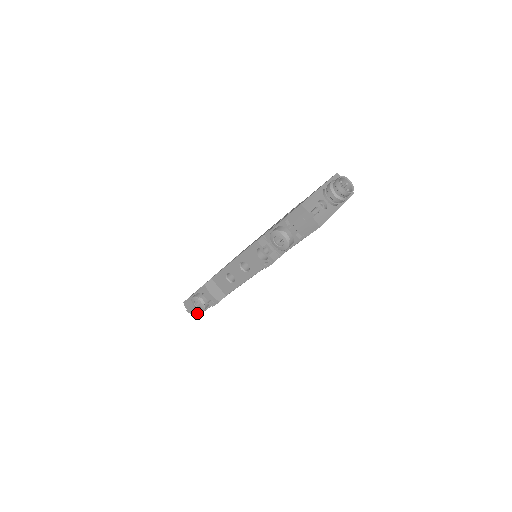
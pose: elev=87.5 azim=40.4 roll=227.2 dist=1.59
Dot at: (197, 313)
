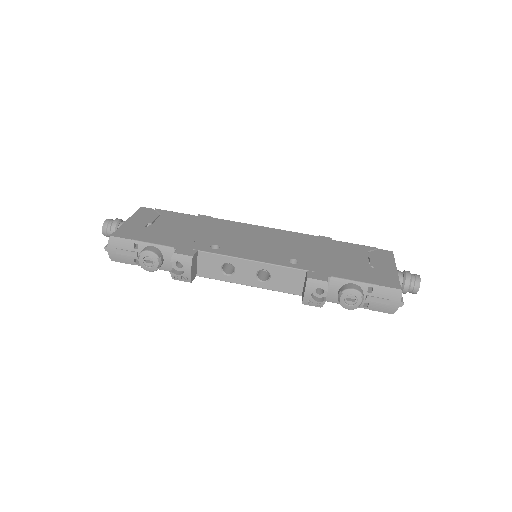
Dot at: (121, 259)
